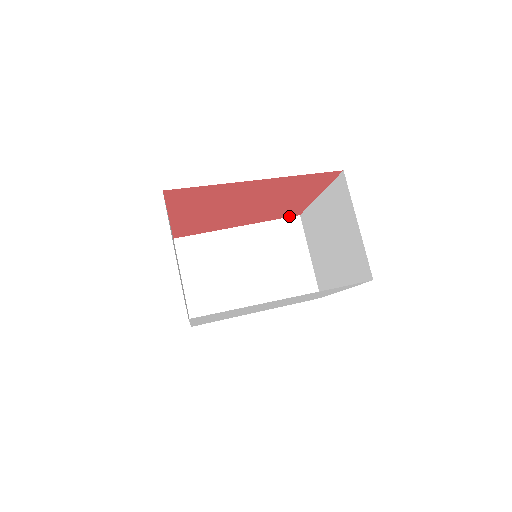
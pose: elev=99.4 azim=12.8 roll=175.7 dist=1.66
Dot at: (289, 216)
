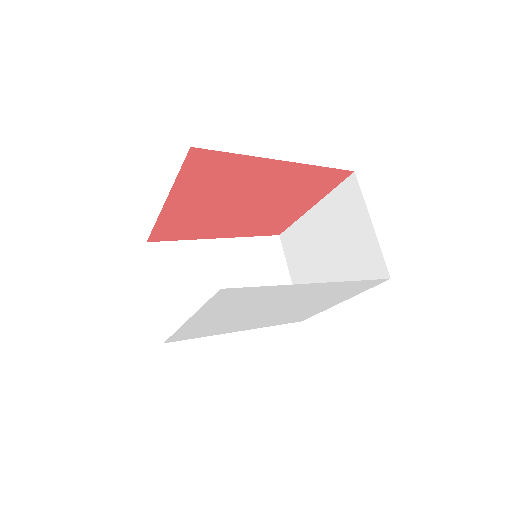
Dot at: (269, 234)
